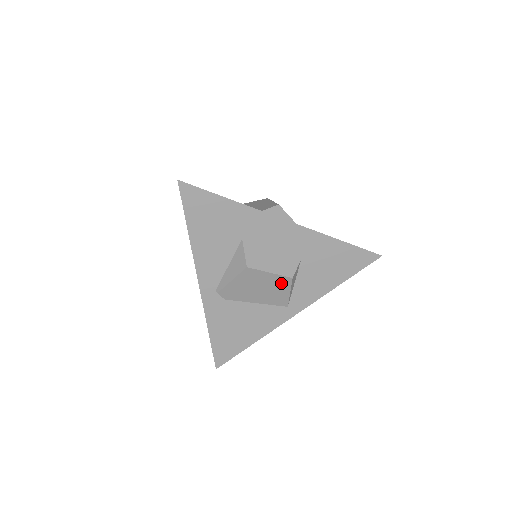
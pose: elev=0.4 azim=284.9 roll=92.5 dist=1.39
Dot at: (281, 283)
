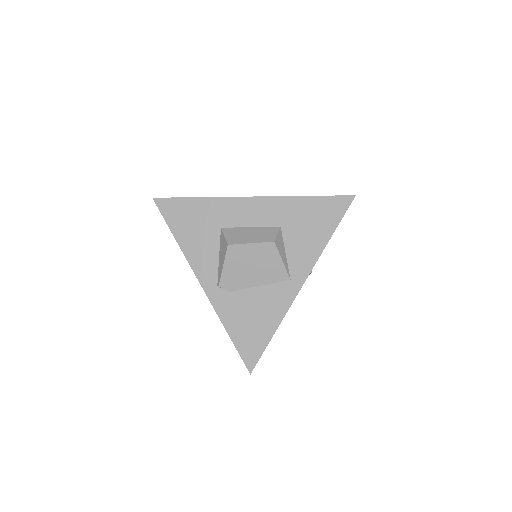
Dot at: (268, 252)
